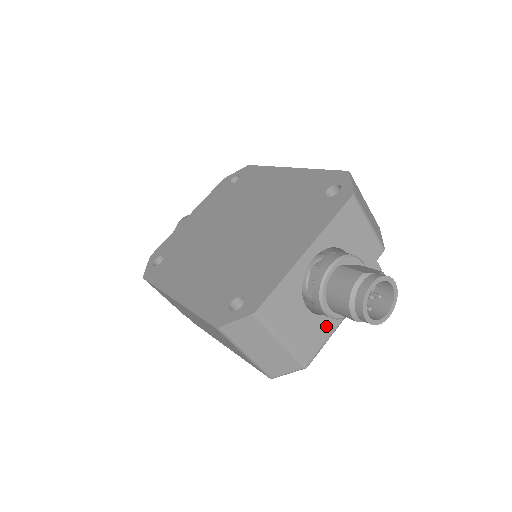
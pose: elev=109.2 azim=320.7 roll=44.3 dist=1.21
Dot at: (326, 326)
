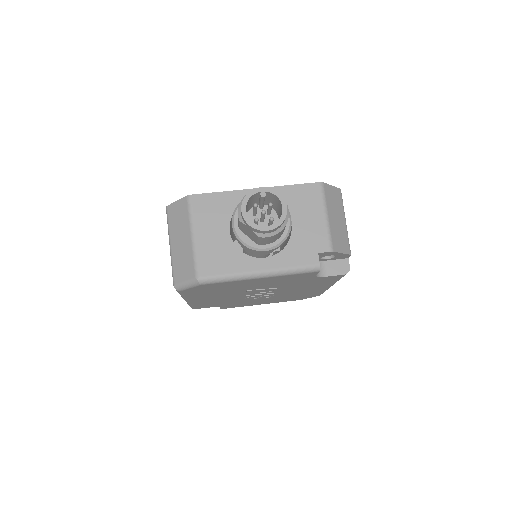
Dot at: (237, 262)
